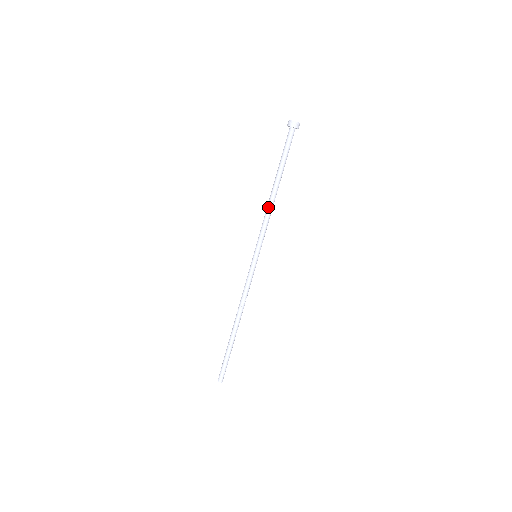
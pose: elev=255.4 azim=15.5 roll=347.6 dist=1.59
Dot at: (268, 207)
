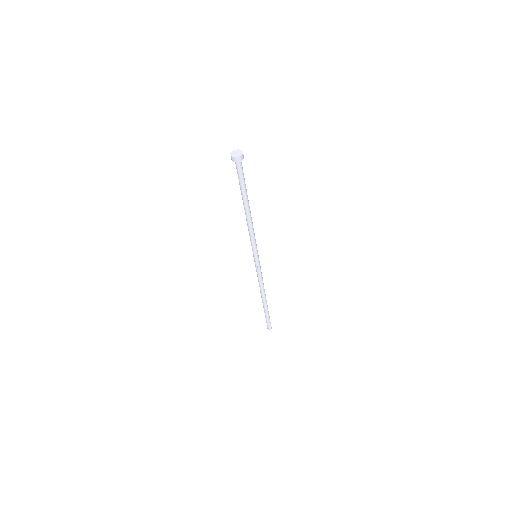
Dot at: (249, 224)
